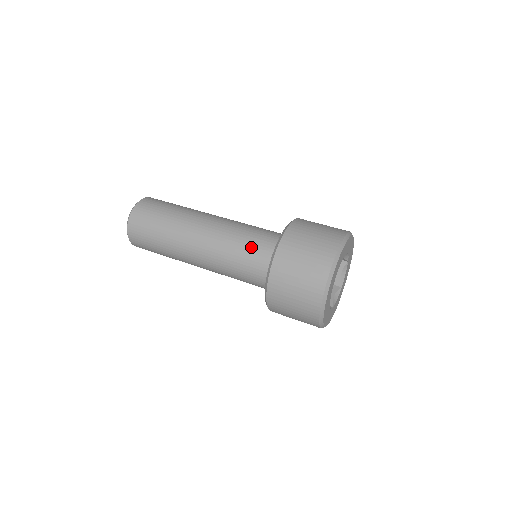
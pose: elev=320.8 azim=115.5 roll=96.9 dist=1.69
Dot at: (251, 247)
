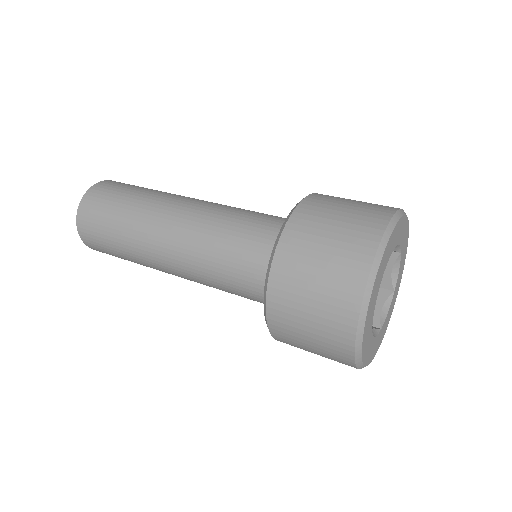
Dot at: (260, 216)
